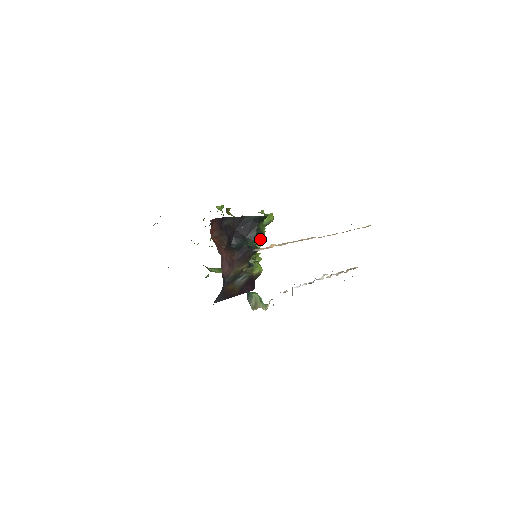
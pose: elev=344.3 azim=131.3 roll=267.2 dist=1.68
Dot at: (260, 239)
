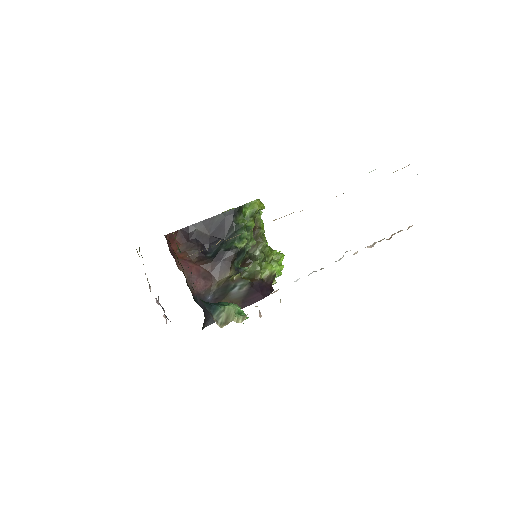
Dot at: (244, 236)
